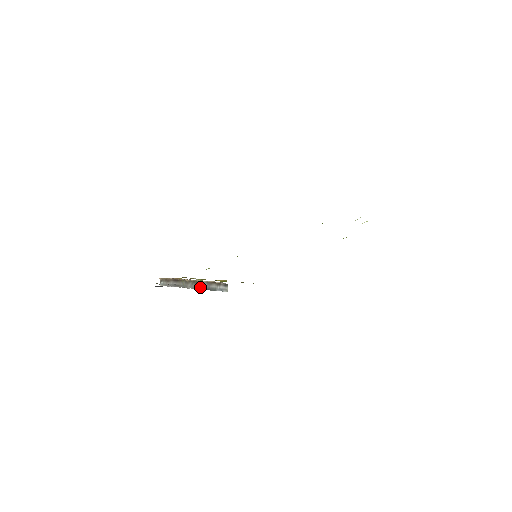
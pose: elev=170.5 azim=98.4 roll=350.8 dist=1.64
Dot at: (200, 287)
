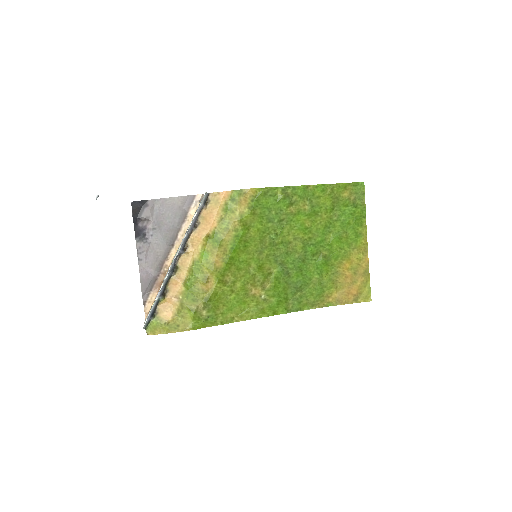
Dot at: (183, 240)
